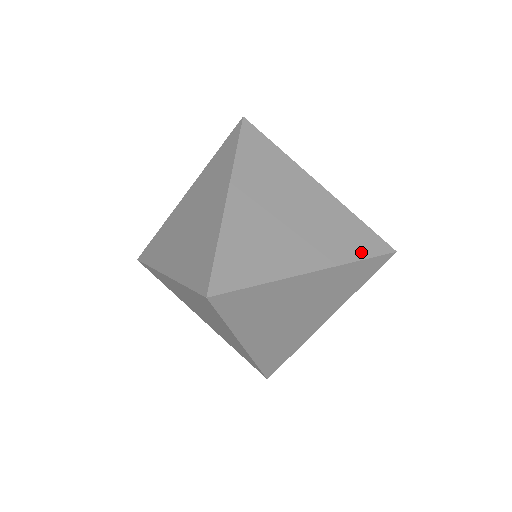
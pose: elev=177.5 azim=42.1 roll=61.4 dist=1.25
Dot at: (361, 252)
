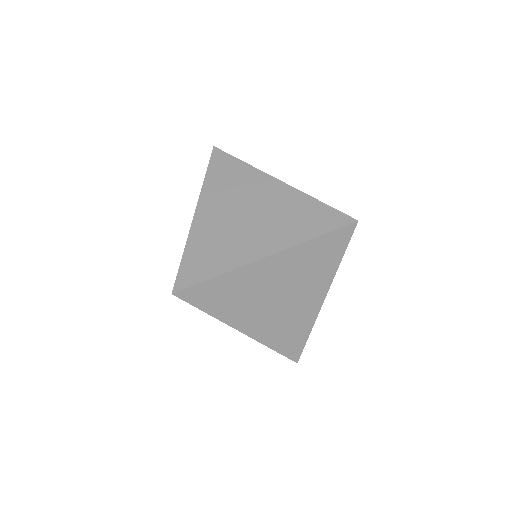
Dot at: (318, 230)
